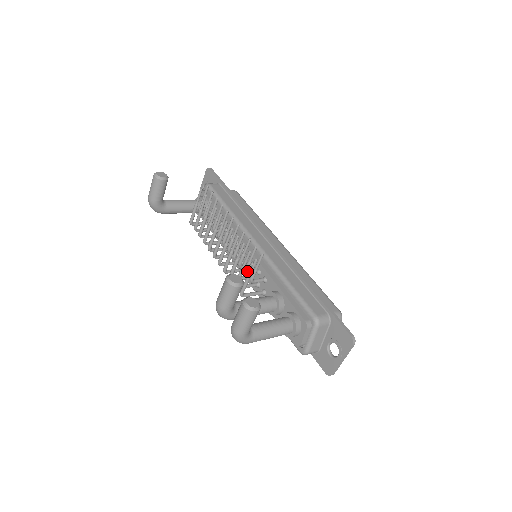
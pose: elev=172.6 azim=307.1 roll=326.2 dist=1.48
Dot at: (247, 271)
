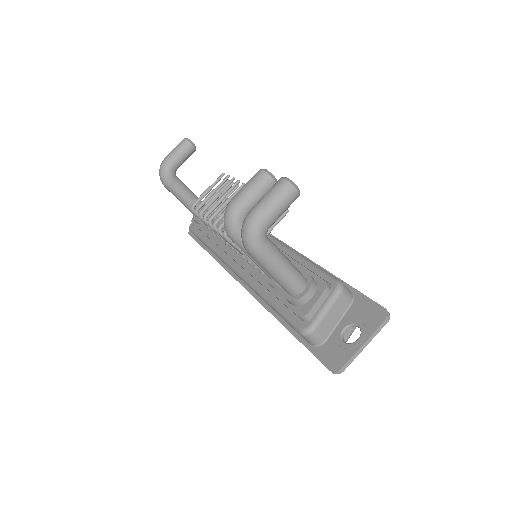
Dot at: occluded
